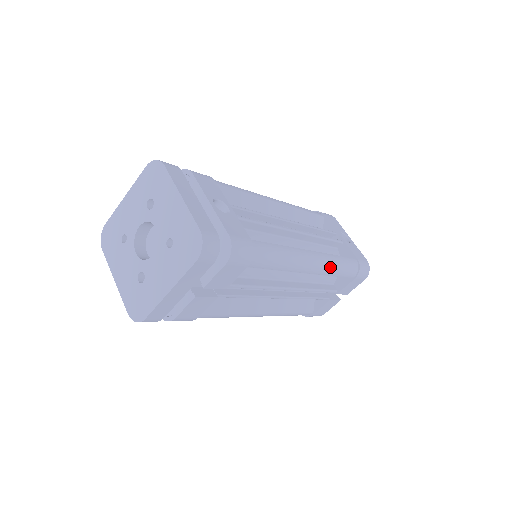
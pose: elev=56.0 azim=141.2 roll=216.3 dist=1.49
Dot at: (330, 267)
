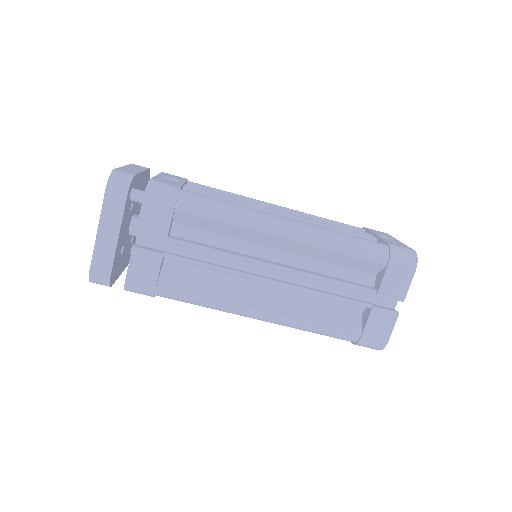
Dot at: (322, 237)
